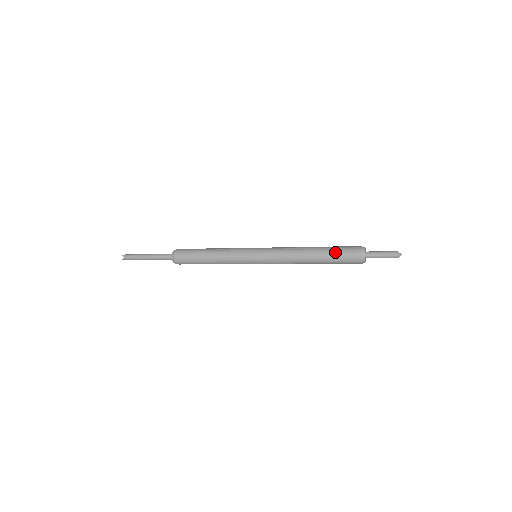
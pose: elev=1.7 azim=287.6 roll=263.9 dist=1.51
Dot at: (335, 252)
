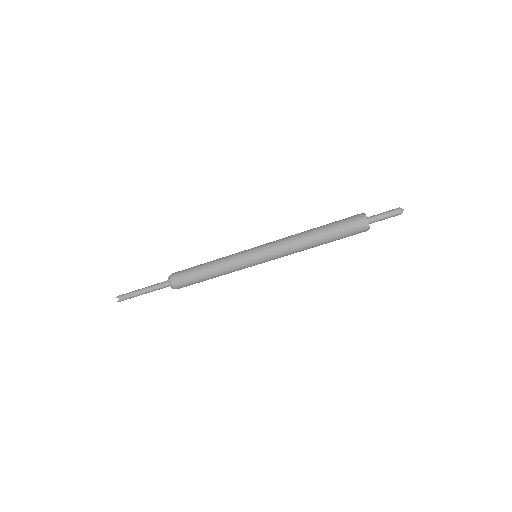
Dot at: occluded
